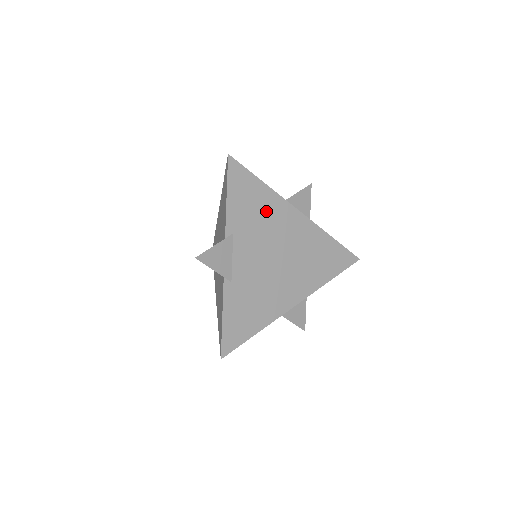
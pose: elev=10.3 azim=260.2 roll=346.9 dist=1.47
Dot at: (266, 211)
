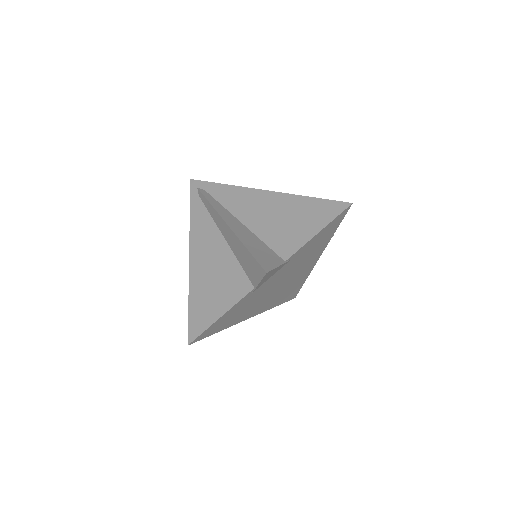
Dot at: (314, 251)
